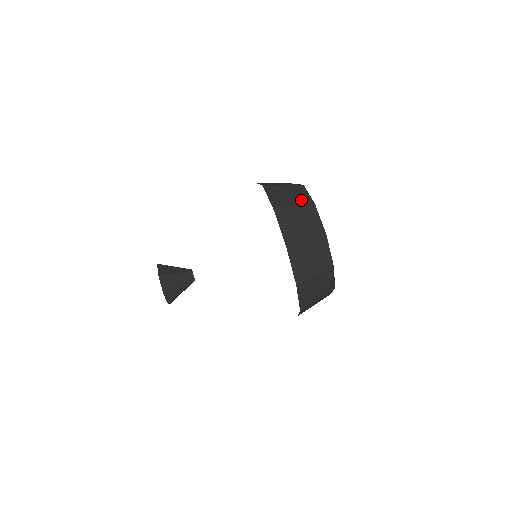
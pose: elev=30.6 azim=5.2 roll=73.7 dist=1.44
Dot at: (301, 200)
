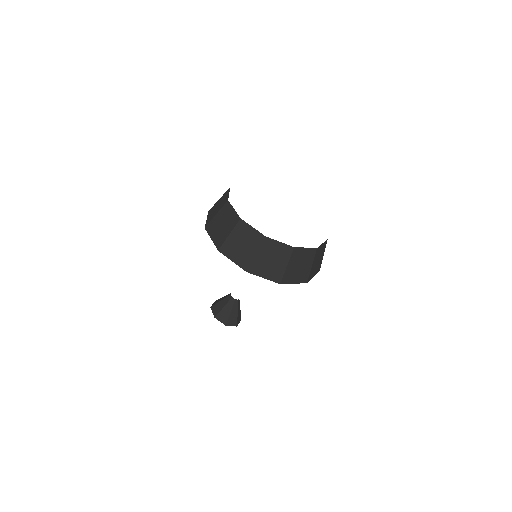
Dot at: (231, 223)
